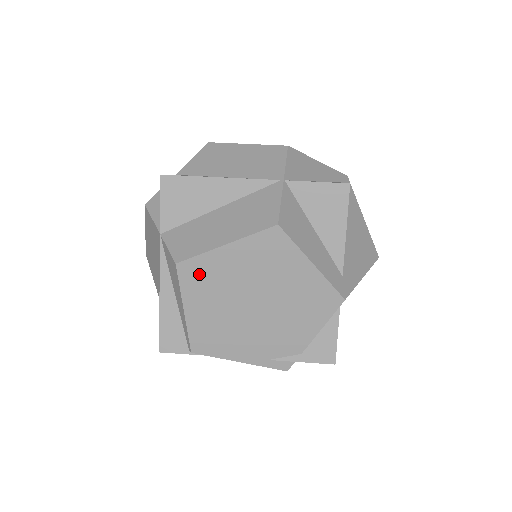
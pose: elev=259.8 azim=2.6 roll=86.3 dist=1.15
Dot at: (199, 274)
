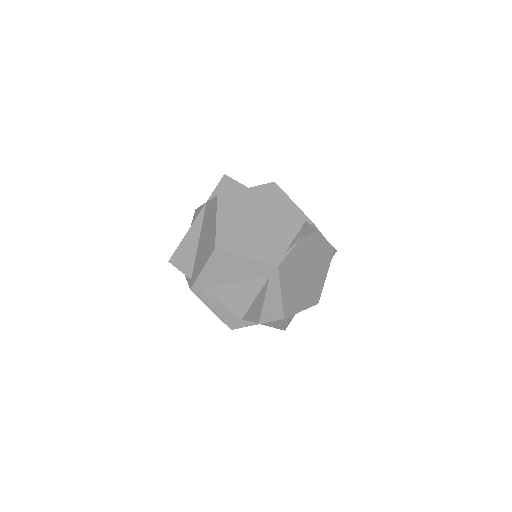
Dot at: occluded
